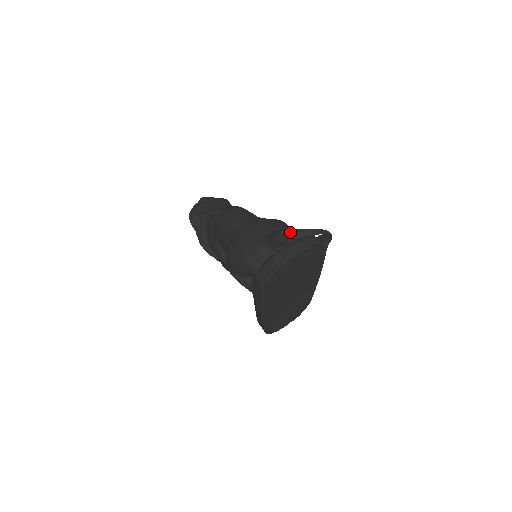
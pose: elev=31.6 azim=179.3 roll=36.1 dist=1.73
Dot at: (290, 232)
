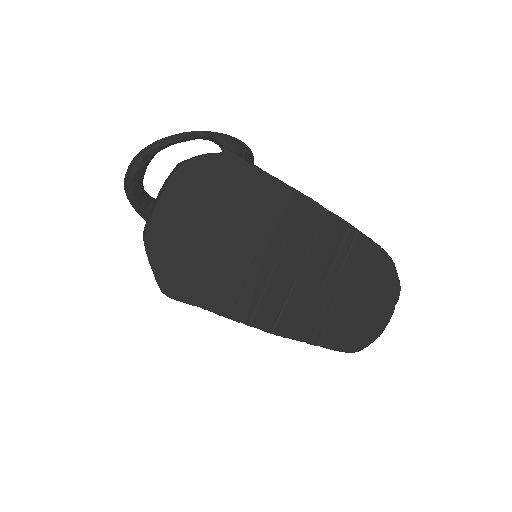
Dot at: occluded
